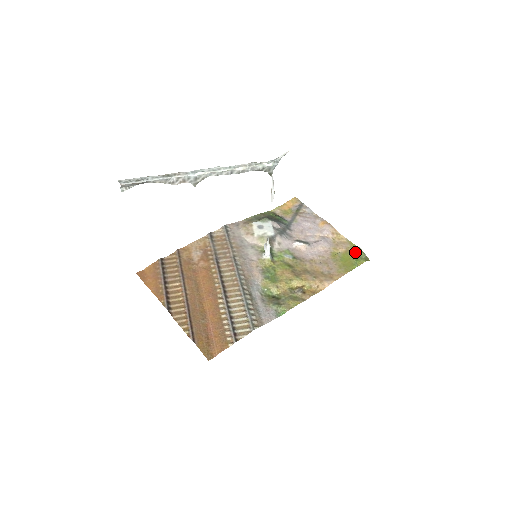
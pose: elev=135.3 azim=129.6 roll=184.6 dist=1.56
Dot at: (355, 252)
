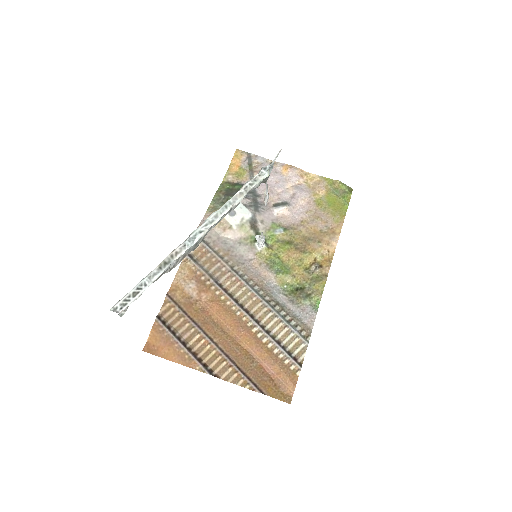
Dot at: (336, 188)
